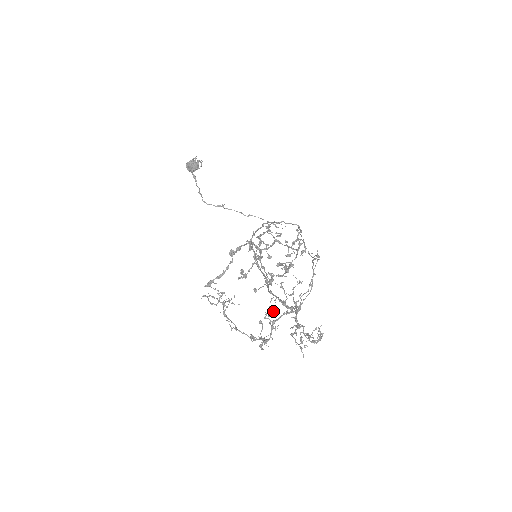
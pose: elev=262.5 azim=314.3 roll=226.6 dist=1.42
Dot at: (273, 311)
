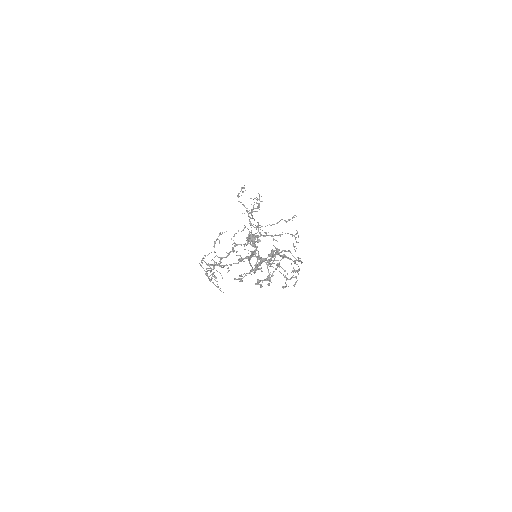
Dot at: occluded
